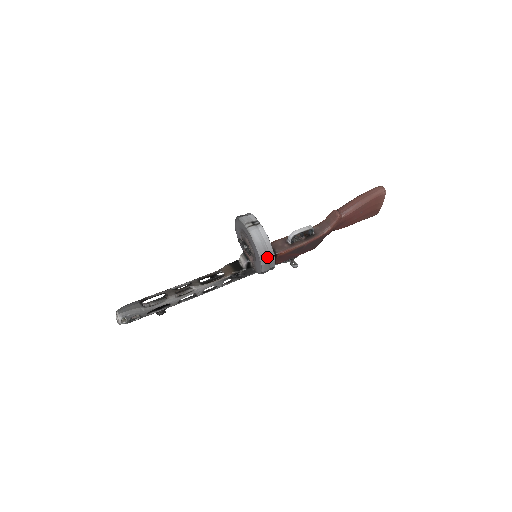
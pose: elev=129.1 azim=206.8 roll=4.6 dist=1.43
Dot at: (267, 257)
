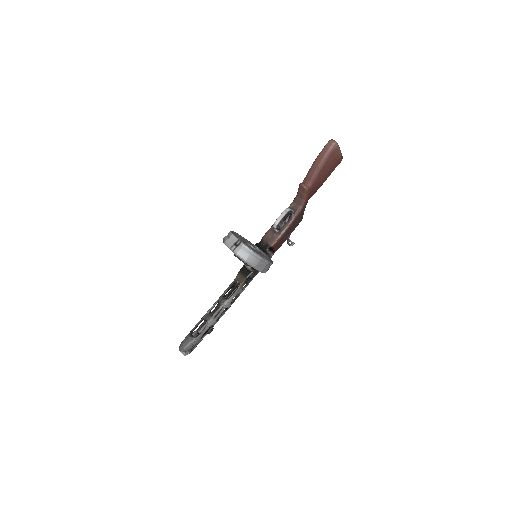
Dot at: (260, 265)
